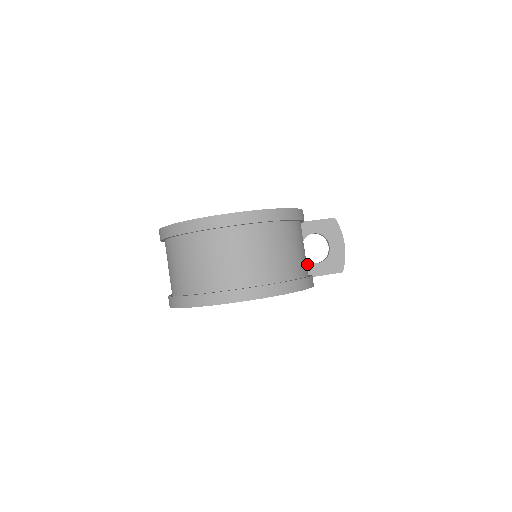
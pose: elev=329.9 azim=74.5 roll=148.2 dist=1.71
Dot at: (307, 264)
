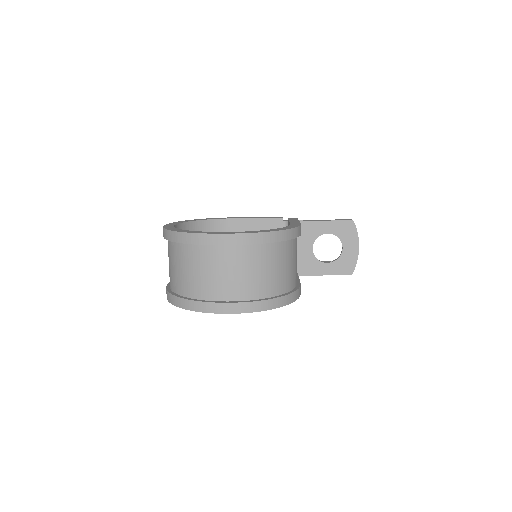
Dot at: (316, 262)
